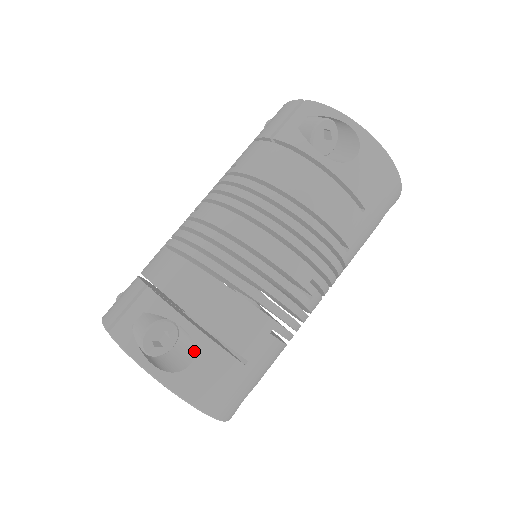
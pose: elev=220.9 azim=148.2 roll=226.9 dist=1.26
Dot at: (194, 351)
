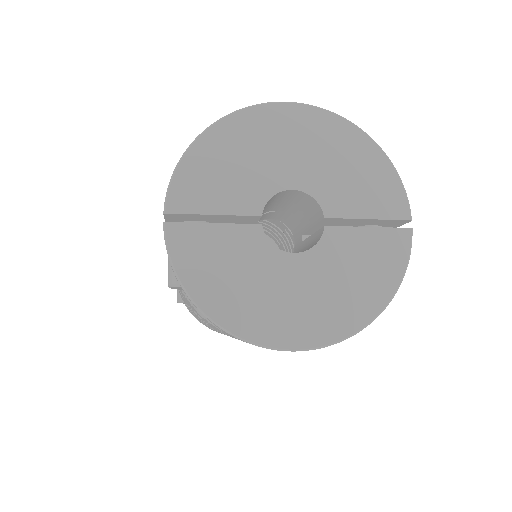
Dot at: occluded
